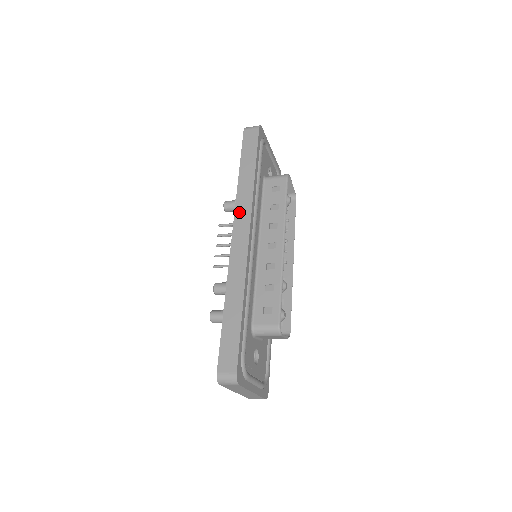
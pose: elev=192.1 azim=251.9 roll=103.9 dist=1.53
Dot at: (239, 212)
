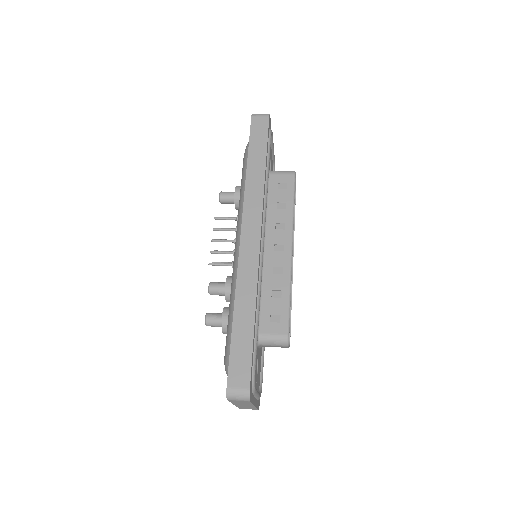
Dot at: (248, 208)
